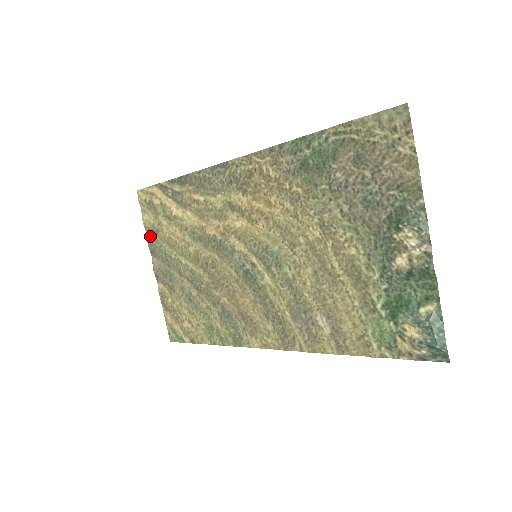
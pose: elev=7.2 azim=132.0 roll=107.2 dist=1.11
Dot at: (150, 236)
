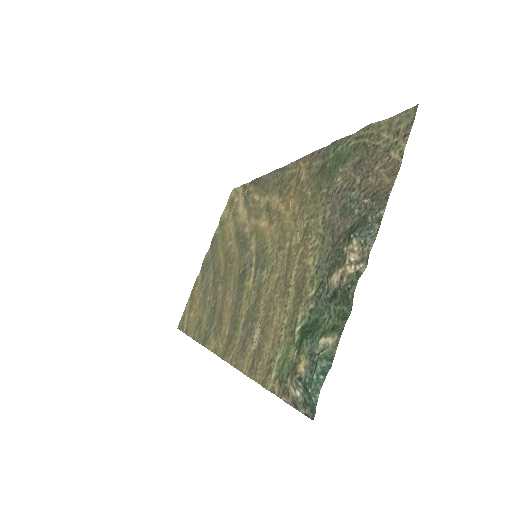
Dot at: (218, 229)
